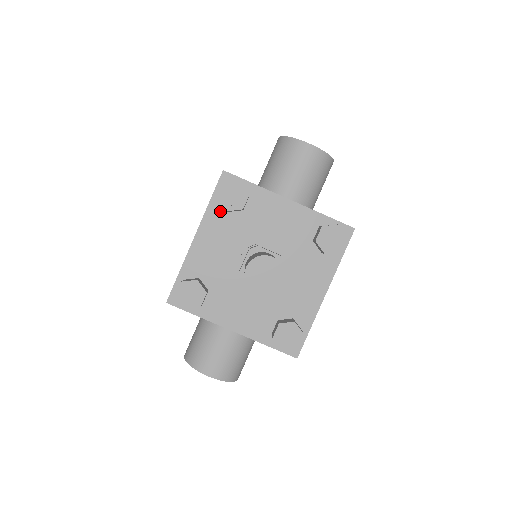
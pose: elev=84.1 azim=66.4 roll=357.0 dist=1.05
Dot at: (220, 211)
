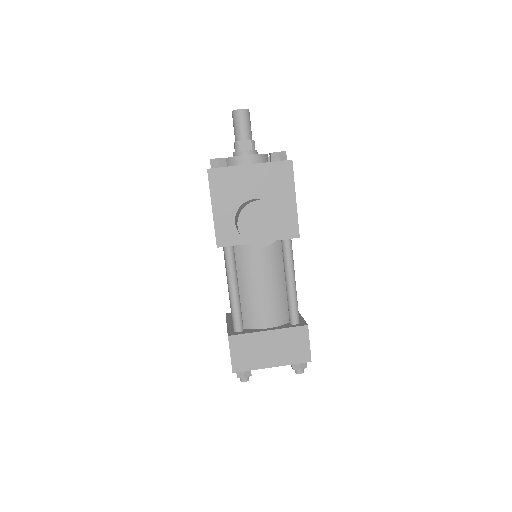
Dot at: occluded
